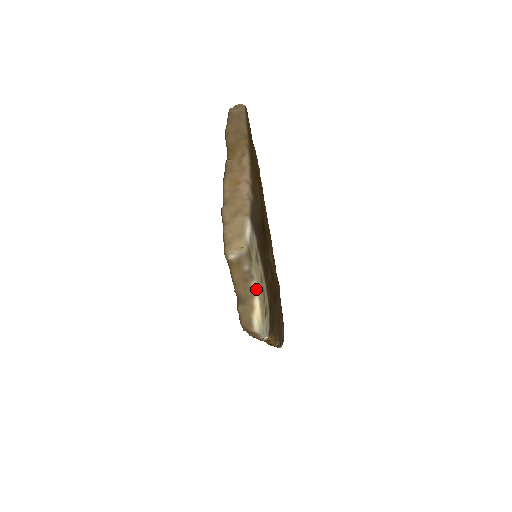
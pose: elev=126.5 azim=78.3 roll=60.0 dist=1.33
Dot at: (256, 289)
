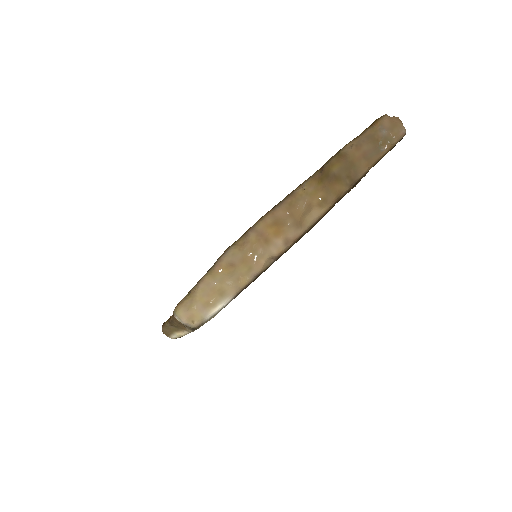
Dot at: (190, 331)
